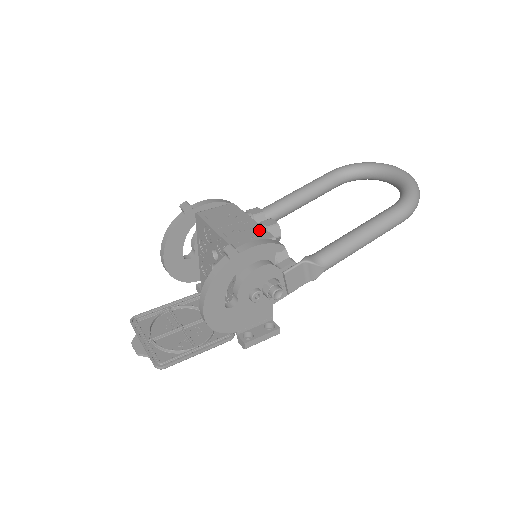
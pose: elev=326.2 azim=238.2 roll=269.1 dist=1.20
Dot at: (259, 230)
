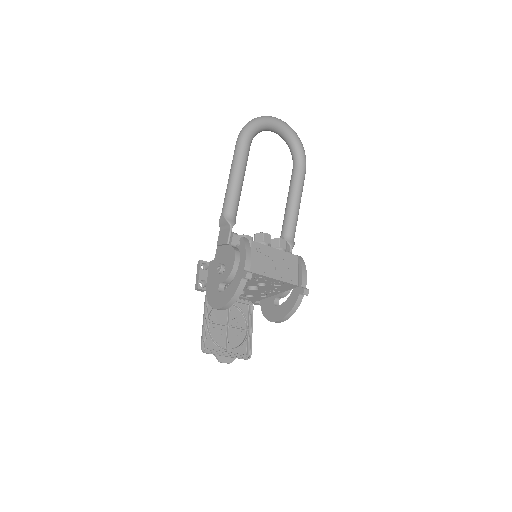
Dot at: (289, 257)
